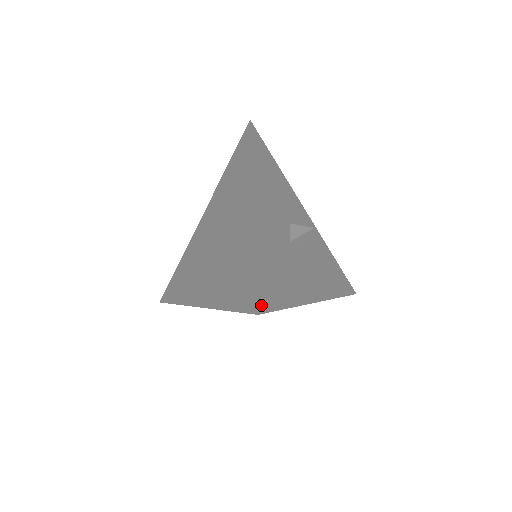
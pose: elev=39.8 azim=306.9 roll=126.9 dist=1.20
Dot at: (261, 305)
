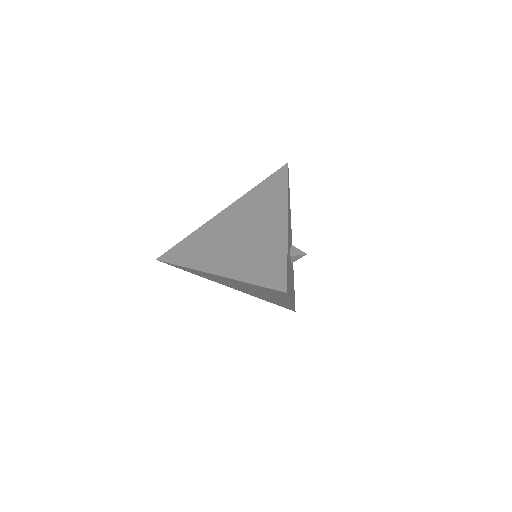
Dot at: (287, 288)
